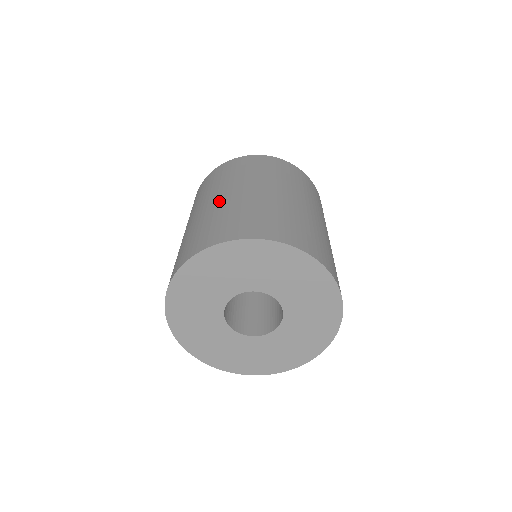
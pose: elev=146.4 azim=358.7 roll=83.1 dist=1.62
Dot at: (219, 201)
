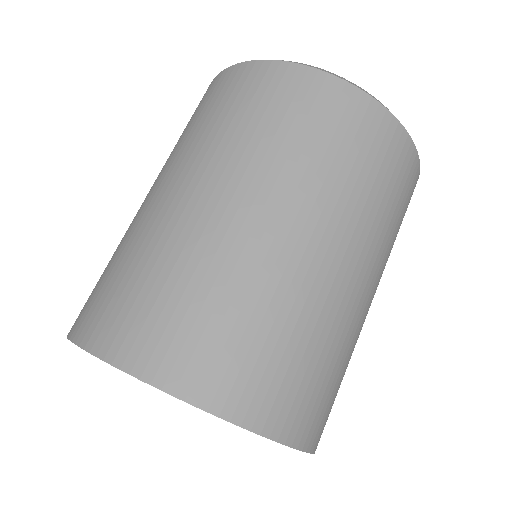
Dot at: occluded
